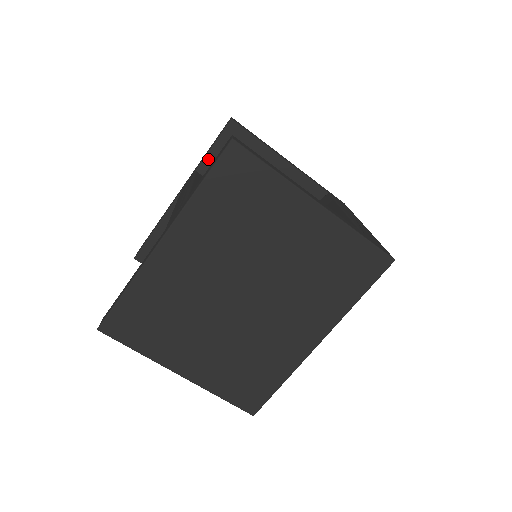
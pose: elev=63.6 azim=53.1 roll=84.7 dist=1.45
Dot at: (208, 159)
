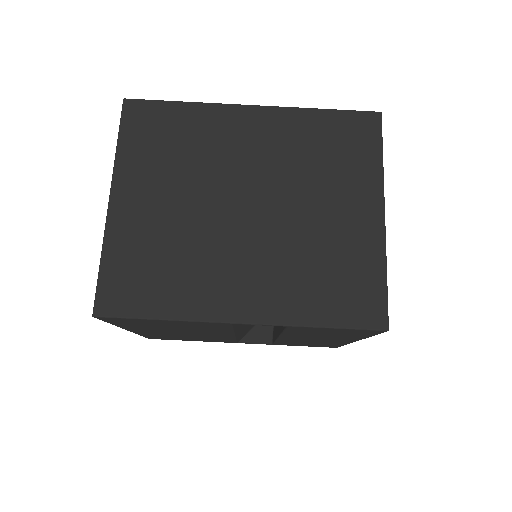
Dot at: occluded
